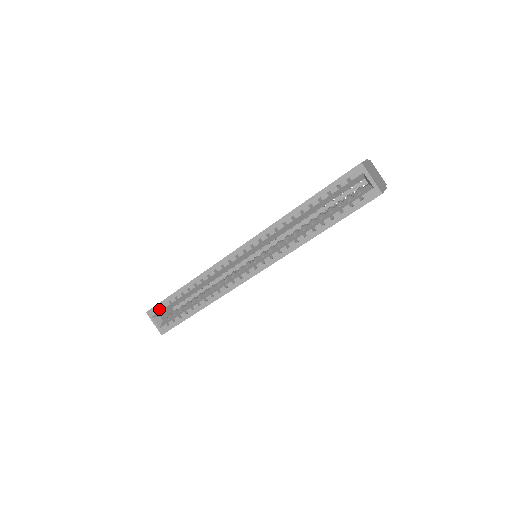
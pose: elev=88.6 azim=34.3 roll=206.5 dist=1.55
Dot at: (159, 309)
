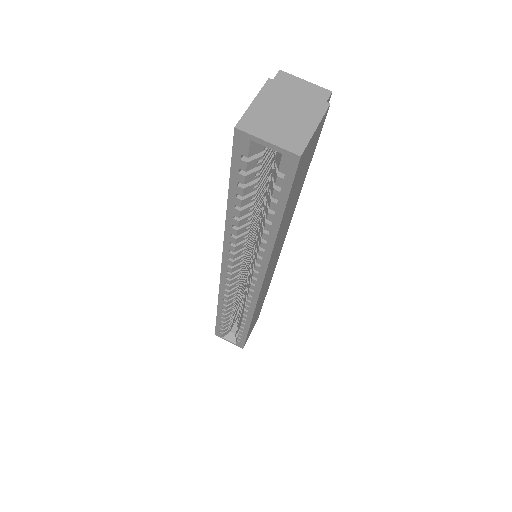
Dot at: (220, 331)
